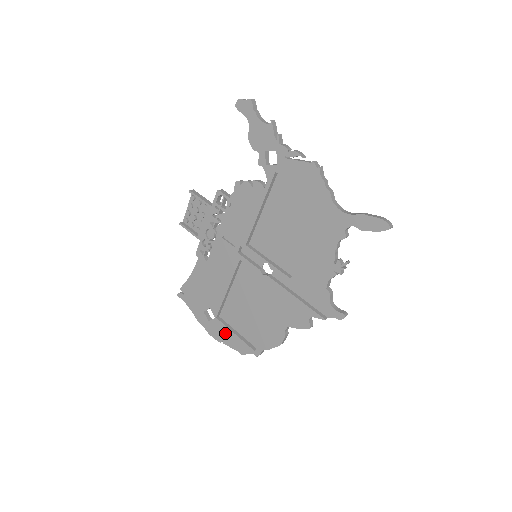
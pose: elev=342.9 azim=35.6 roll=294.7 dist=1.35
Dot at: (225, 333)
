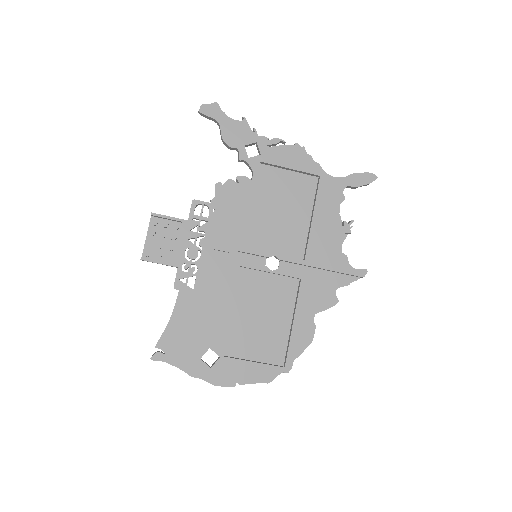
Dot at: (239, 369)
